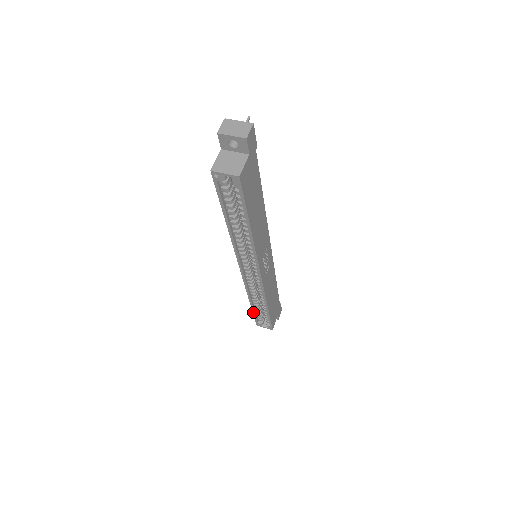
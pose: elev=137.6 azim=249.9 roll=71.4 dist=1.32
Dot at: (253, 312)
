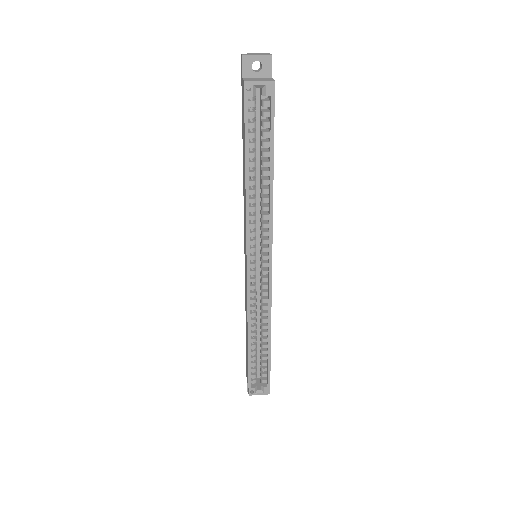
Dot at: (249, 362)
